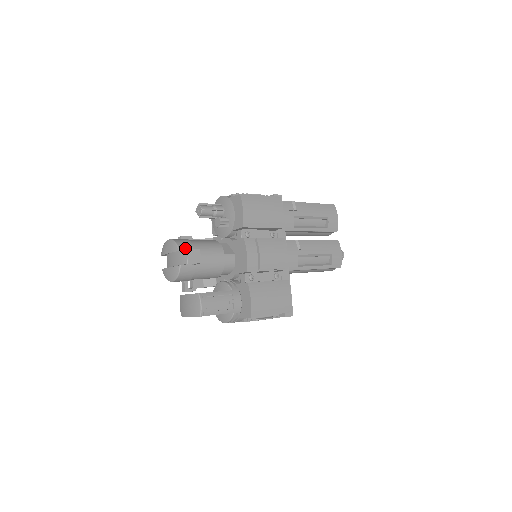
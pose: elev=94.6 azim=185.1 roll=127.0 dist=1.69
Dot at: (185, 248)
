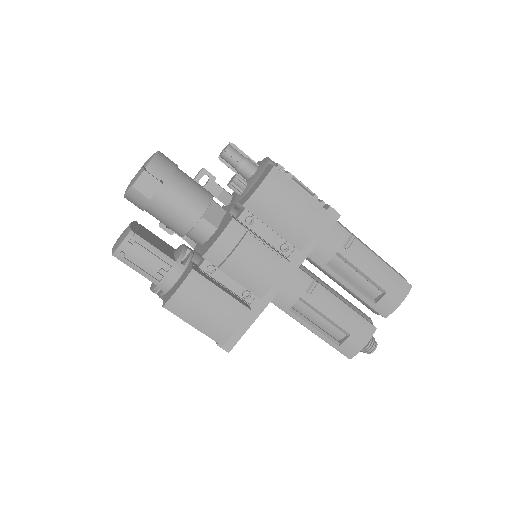
Dot at: (157, 171)
